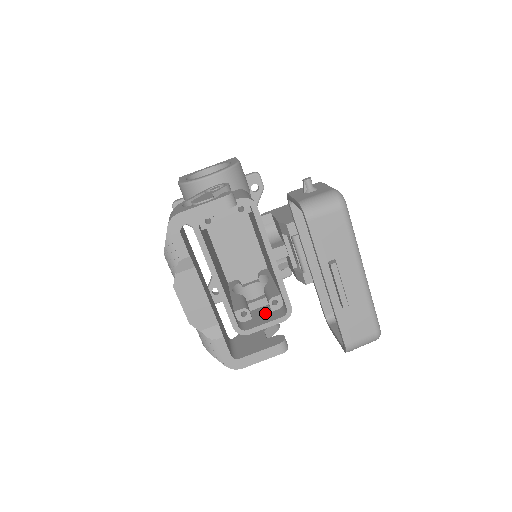
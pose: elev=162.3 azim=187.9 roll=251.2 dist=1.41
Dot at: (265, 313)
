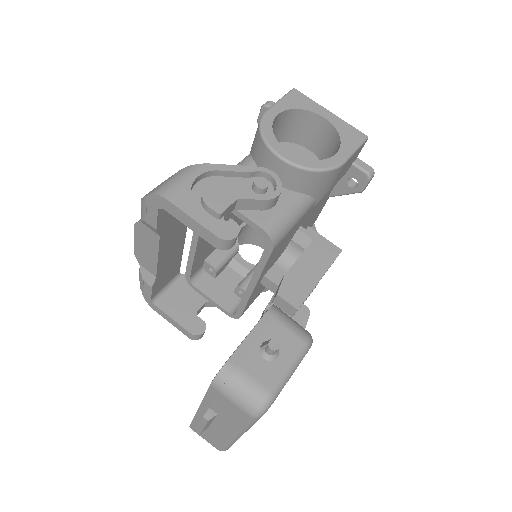
Dot at: (228, 286)
